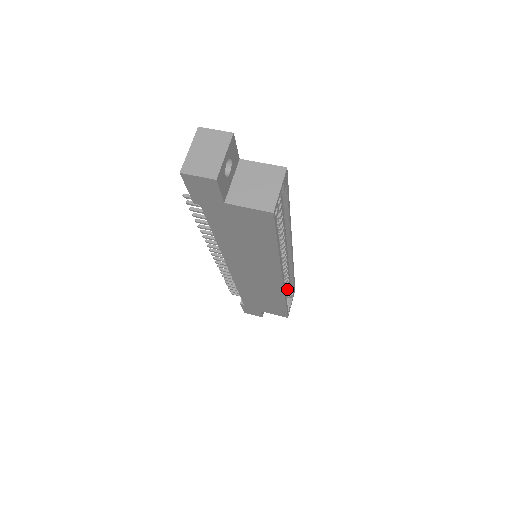
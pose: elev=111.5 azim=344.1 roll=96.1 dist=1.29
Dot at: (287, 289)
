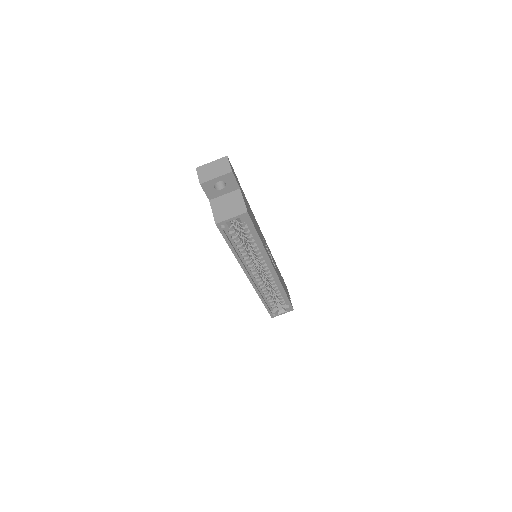
Dot at: (281, 300)
